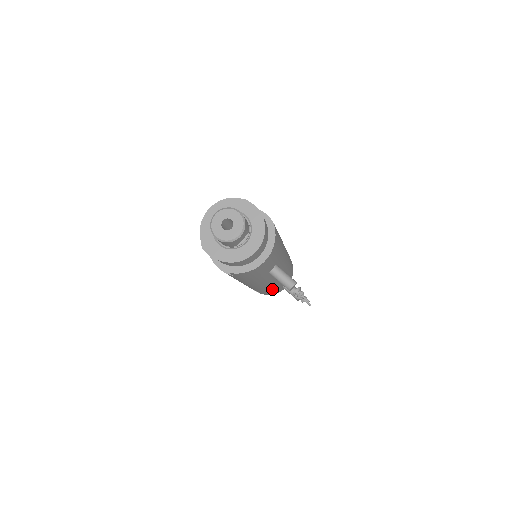
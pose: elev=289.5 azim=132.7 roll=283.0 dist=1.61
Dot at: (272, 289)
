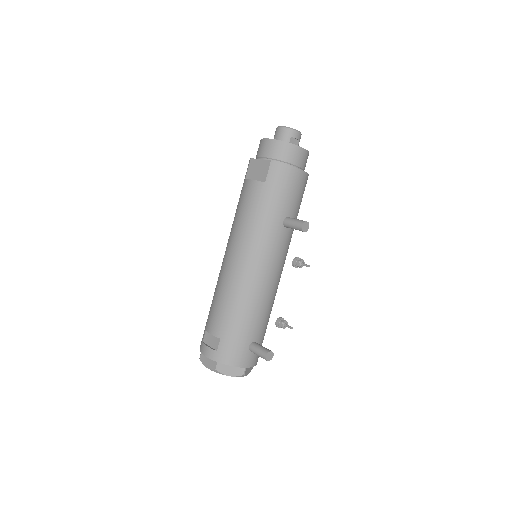
Dot at: (247, 319)
